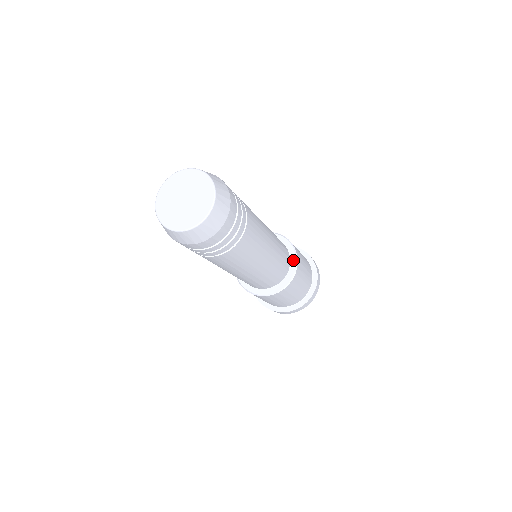
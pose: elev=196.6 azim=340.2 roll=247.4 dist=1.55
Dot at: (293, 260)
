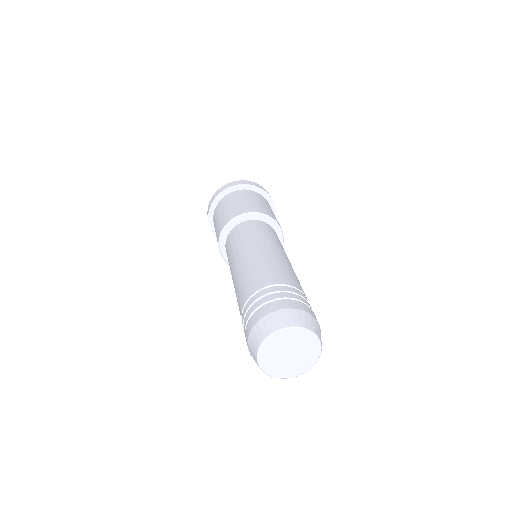
Dot at: occluded
